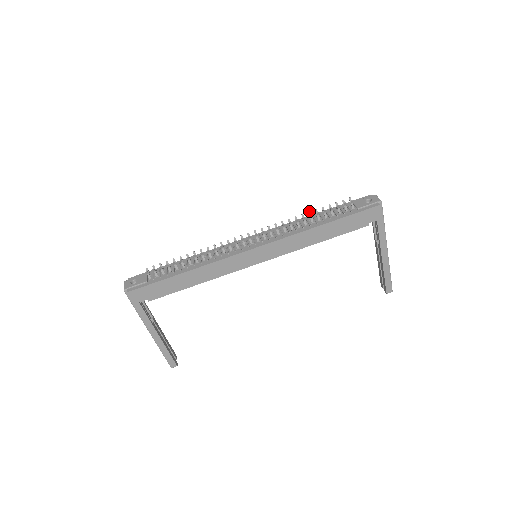
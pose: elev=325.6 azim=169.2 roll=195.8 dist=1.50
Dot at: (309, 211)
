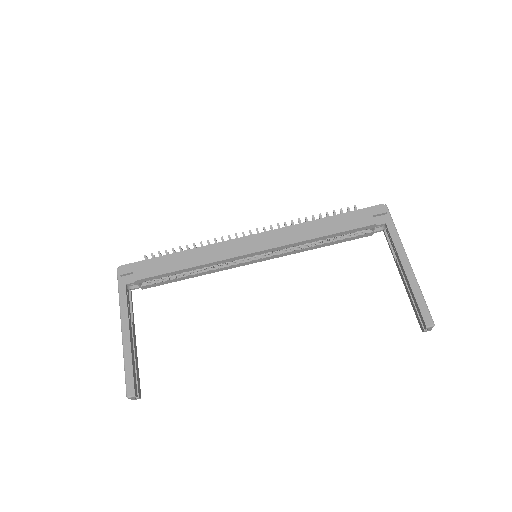
Dot at: occluded
